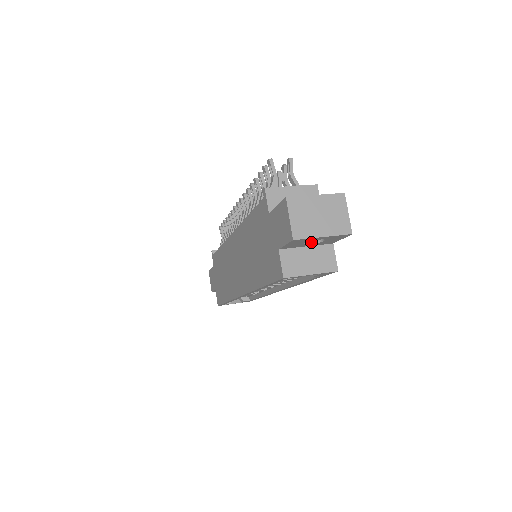
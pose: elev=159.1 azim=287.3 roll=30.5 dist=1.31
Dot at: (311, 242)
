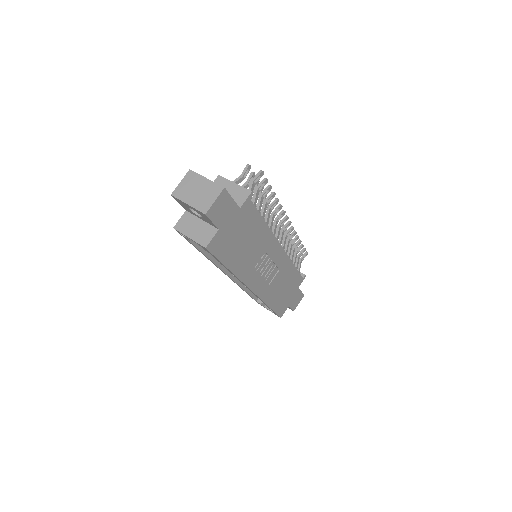
Dot at: (200, 215)
